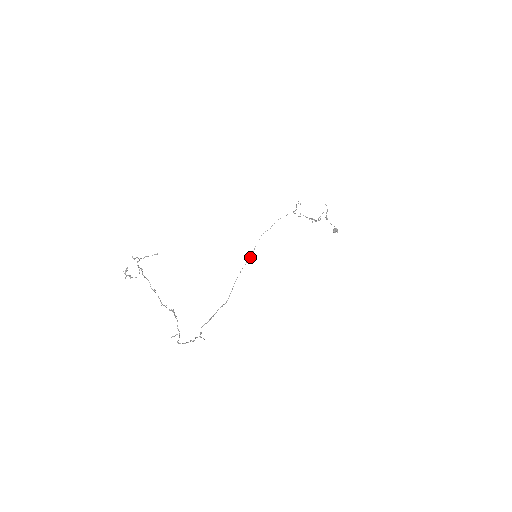
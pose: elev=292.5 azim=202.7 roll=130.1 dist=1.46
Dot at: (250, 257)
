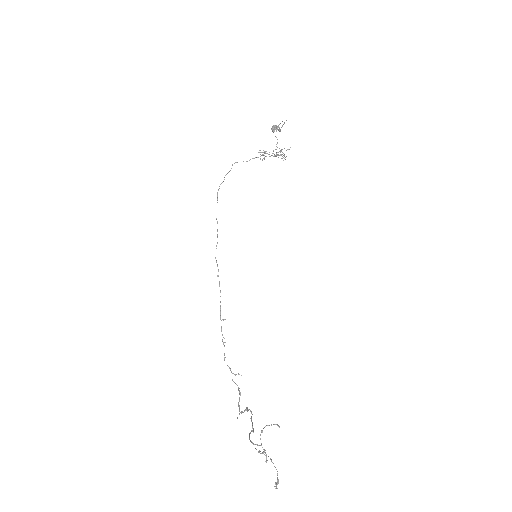
Dot at: (217, 235)
